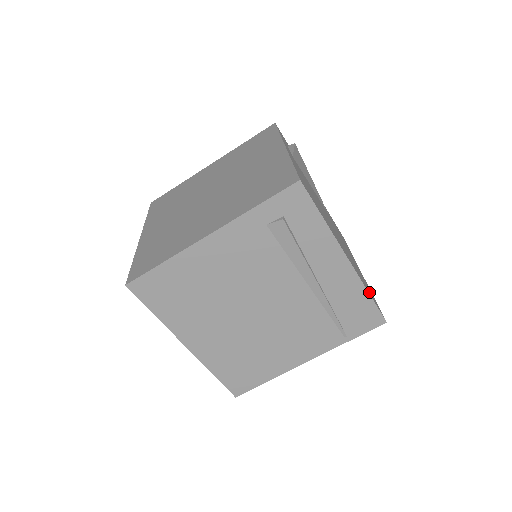
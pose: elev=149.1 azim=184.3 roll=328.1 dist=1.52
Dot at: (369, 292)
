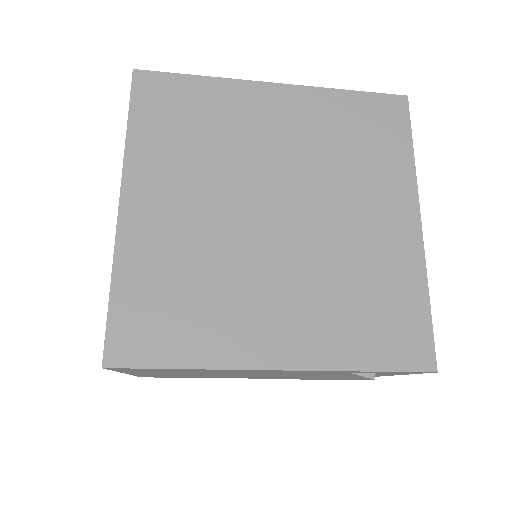
Dot at: occluded
